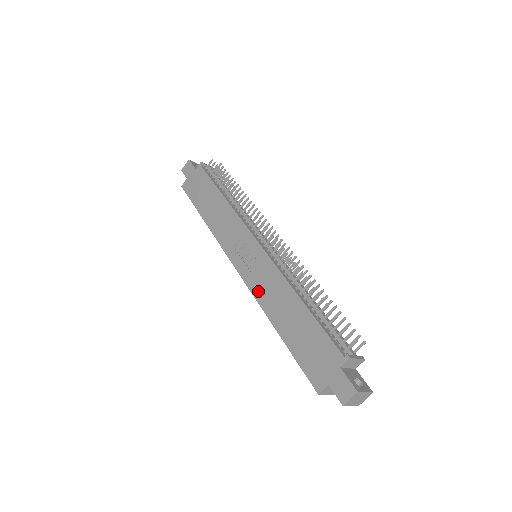
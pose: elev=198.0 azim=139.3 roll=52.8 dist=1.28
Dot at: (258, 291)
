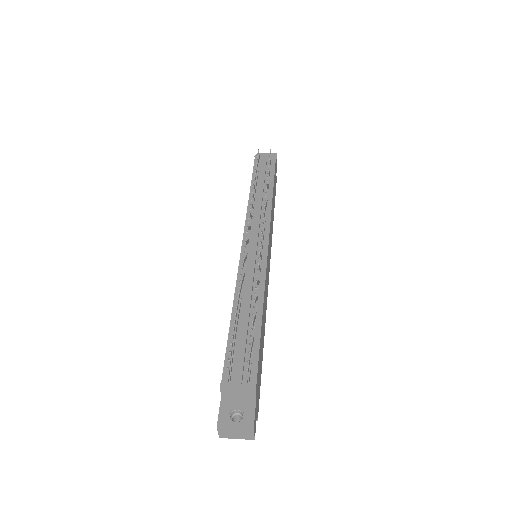
Dot at: occluded
